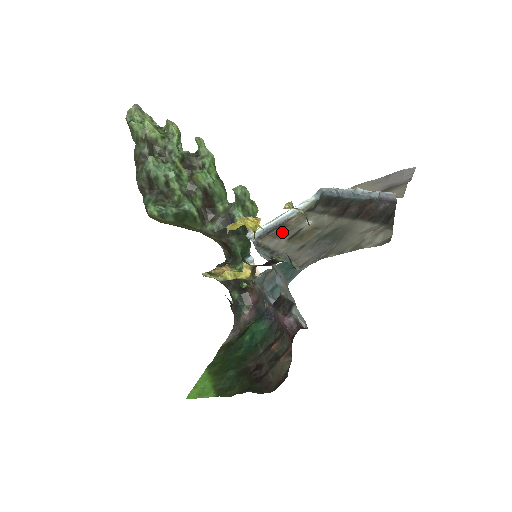
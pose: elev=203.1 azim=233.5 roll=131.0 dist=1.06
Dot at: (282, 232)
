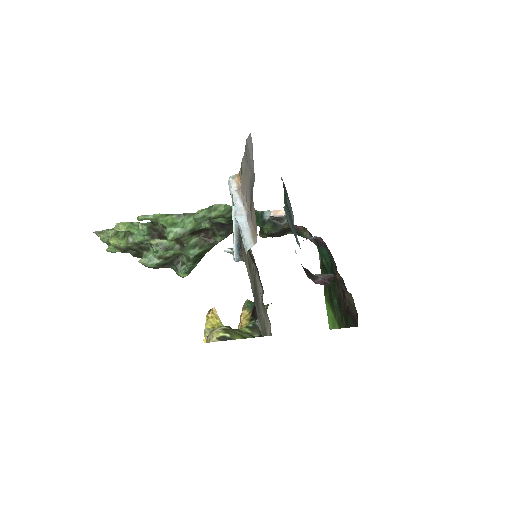
Dot at: (244, 251)
